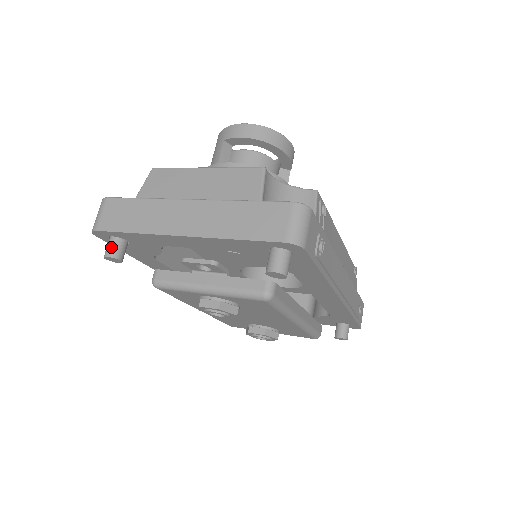
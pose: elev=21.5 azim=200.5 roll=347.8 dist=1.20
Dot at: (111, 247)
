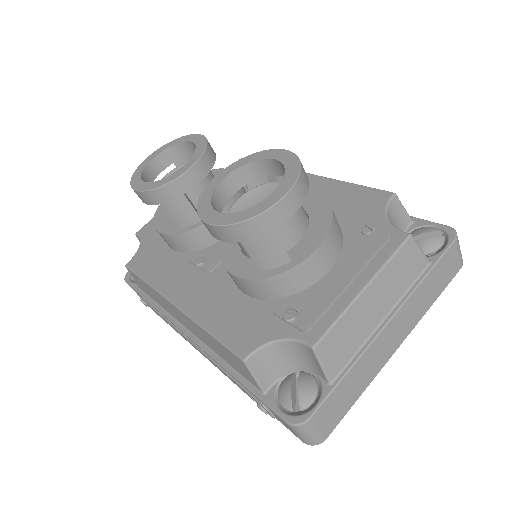
Dot at: occluded
